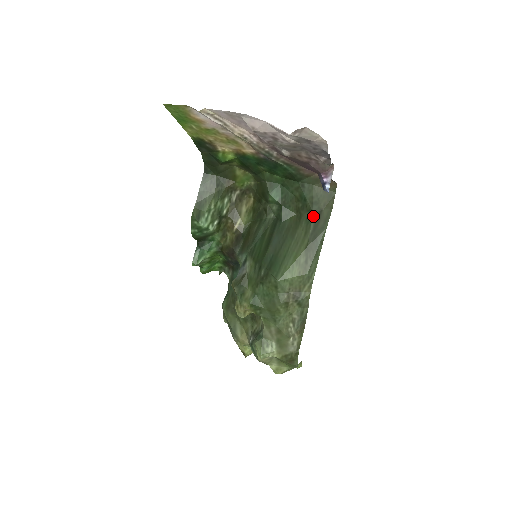
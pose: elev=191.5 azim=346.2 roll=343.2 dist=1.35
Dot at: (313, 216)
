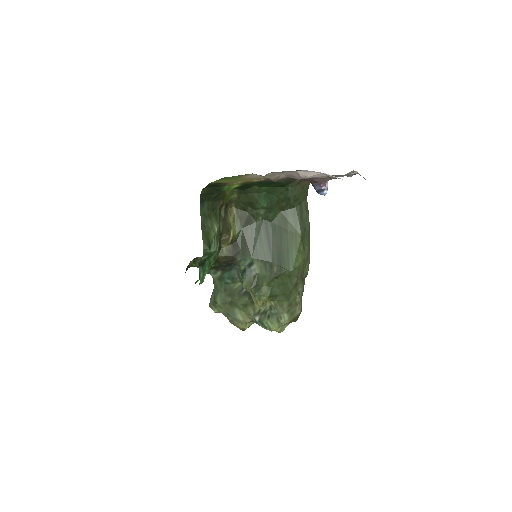
Dot at: (297, 210)
